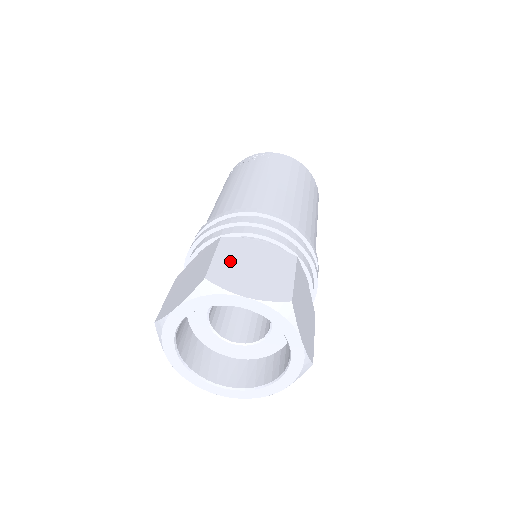
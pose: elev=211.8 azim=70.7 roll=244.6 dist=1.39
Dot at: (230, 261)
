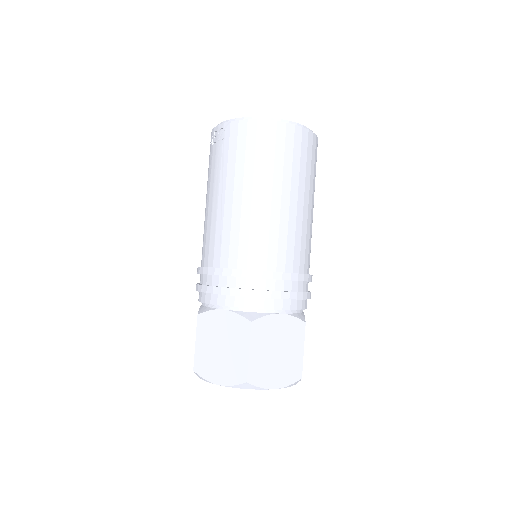
Dot at: (206, 345)
